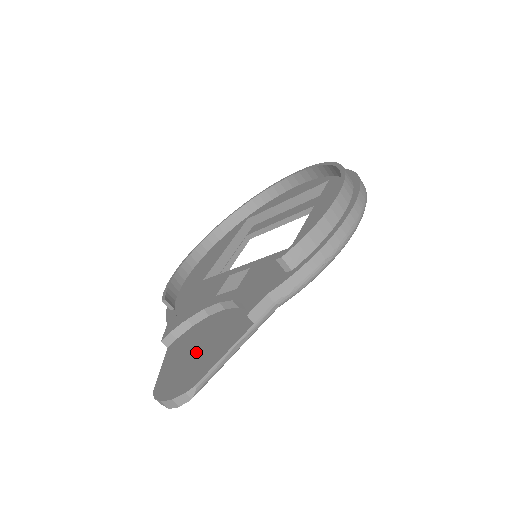
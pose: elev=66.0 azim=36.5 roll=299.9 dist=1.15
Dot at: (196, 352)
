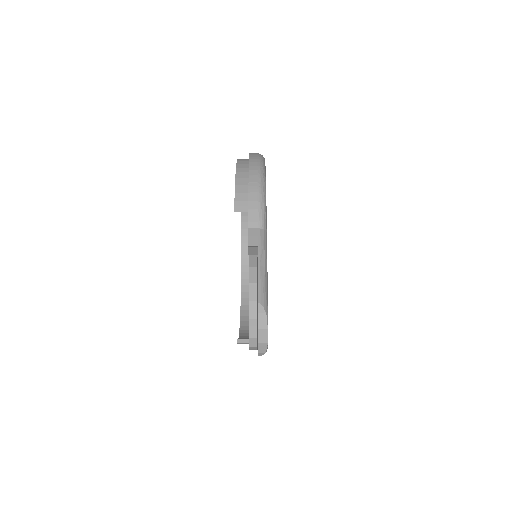
Dot at: occluded
